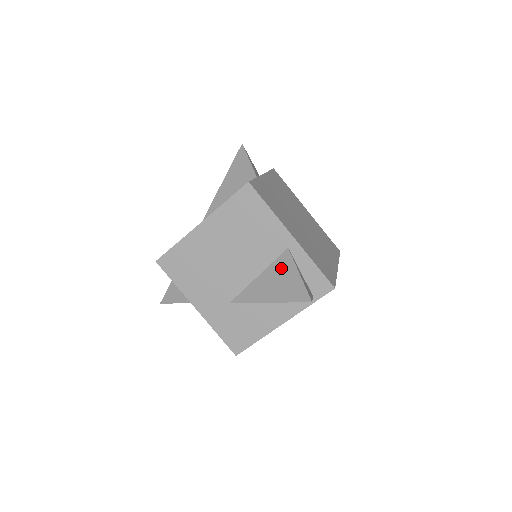
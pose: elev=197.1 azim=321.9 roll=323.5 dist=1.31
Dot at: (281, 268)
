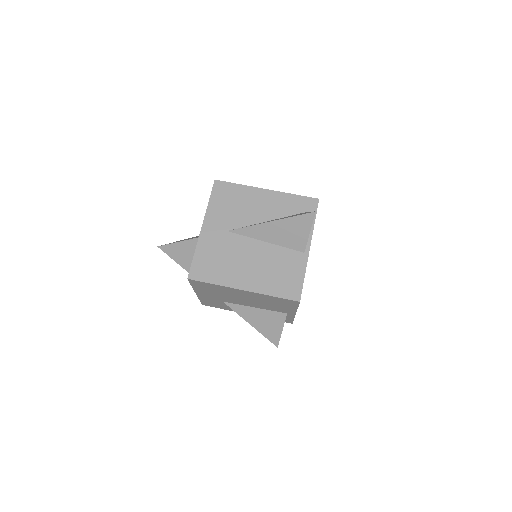
Dot at: (274, 318)
